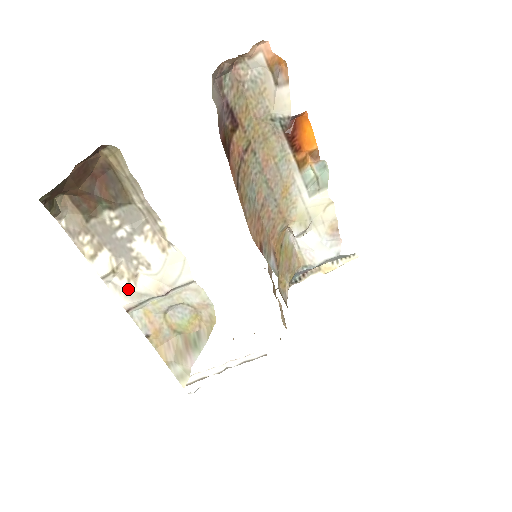
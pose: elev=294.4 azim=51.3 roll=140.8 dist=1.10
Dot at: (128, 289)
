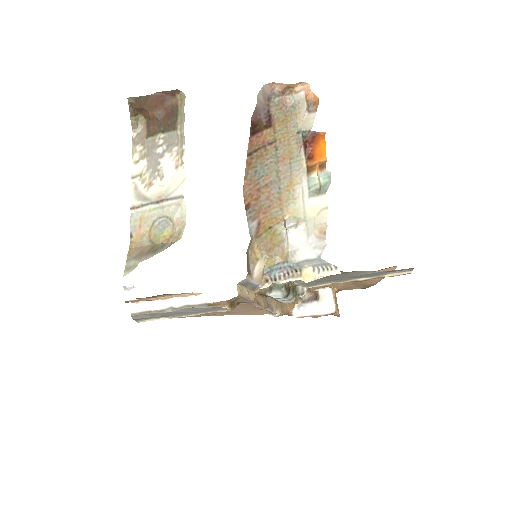
Dot at: (141, 192)
